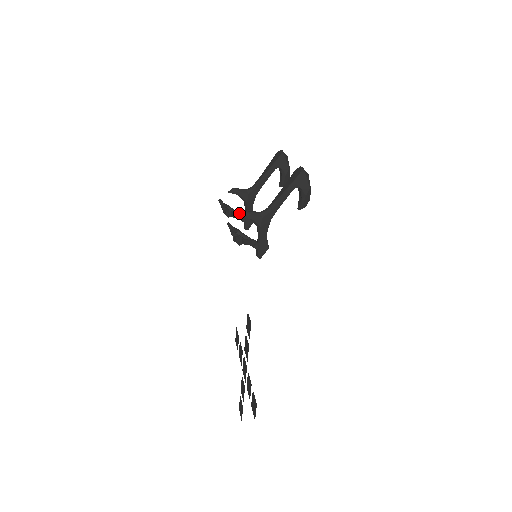
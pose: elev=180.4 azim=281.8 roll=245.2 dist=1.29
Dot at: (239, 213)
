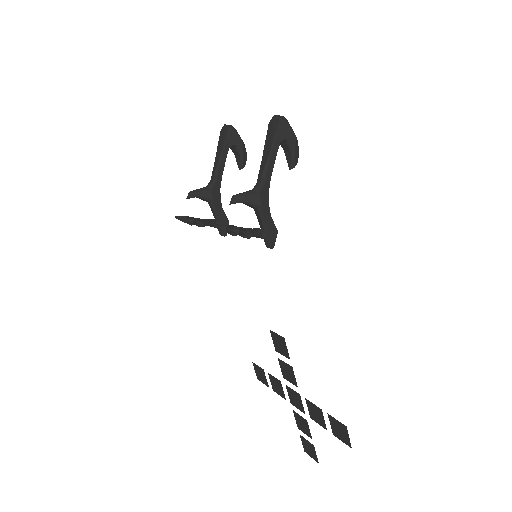
Dot at: (208, 219)
